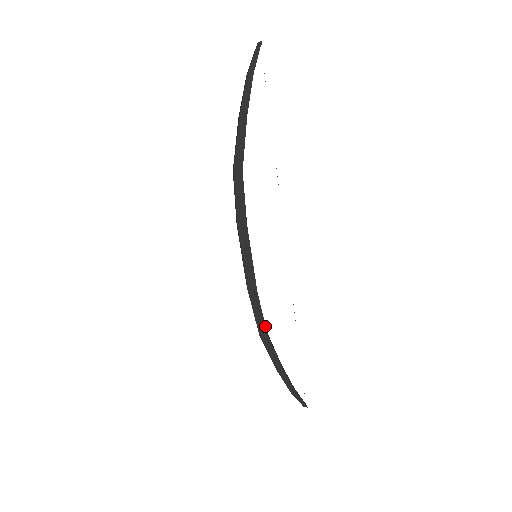
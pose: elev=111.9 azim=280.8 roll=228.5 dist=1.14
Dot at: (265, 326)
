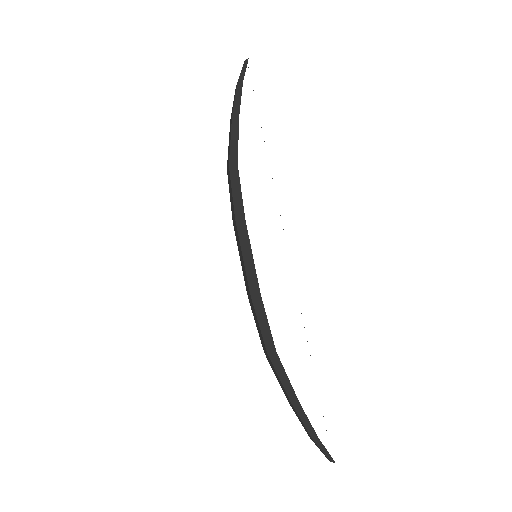
Dot at: (273, 341)
